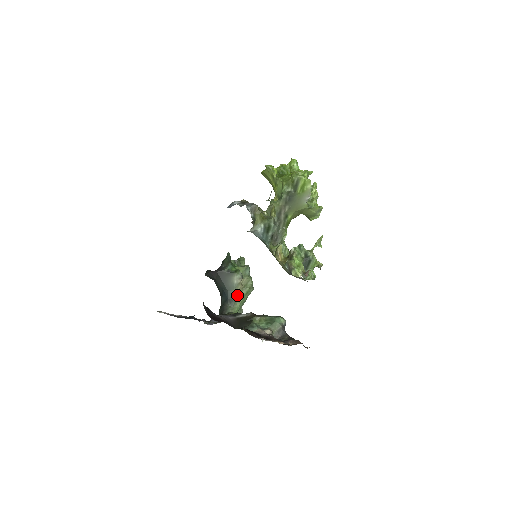
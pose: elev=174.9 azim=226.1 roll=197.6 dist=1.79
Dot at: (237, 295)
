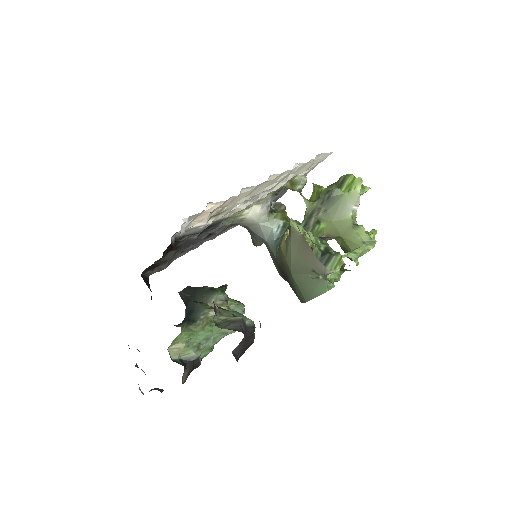
Dot at: (204, 317)
